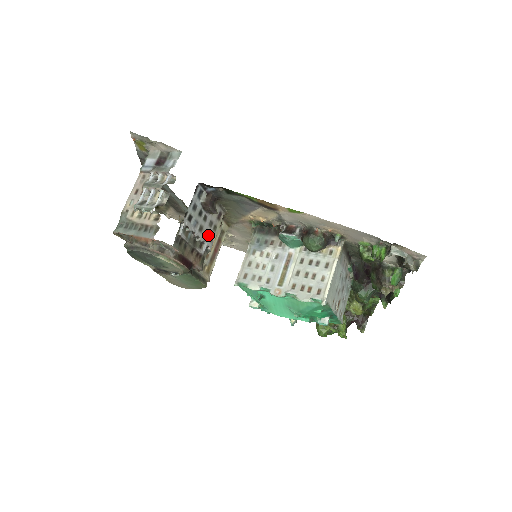
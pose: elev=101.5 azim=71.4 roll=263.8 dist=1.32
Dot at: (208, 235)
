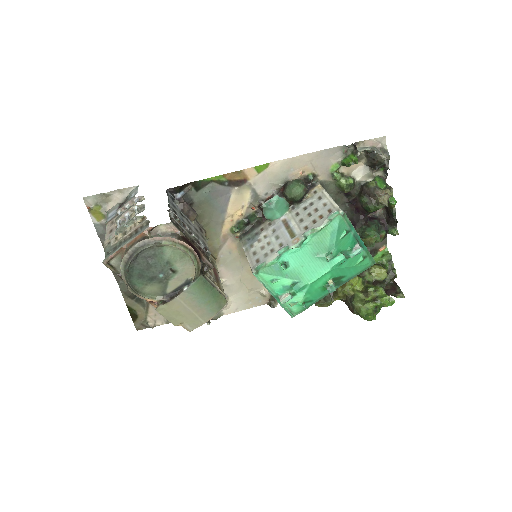
Dot at: (200, 239)
